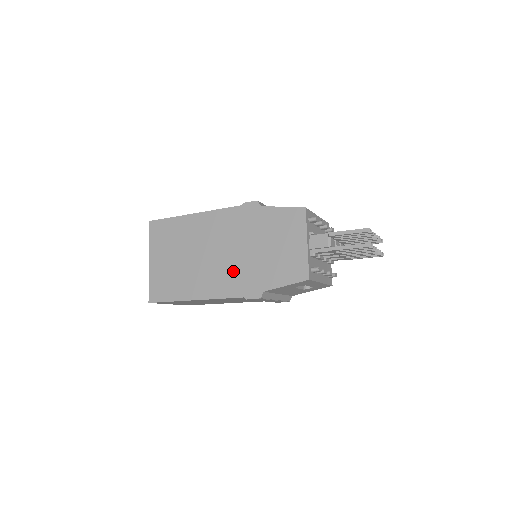
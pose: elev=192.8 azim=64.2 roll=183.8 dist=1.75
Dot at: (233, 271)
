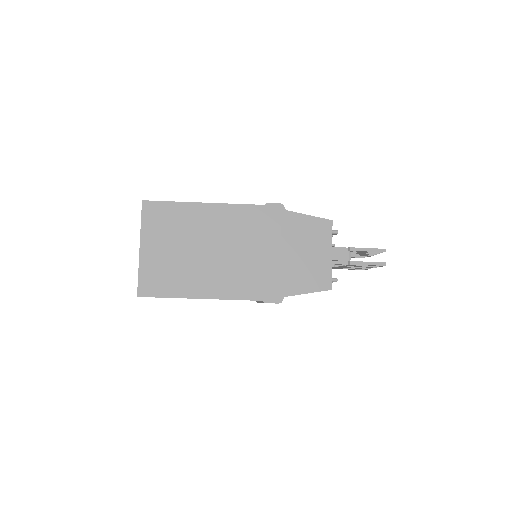
Dot at: (251, 272)
